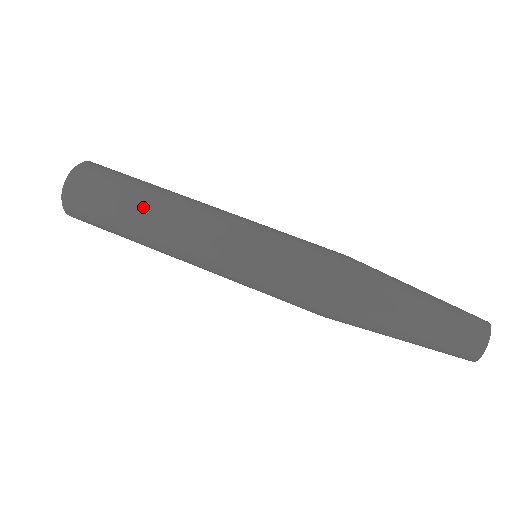
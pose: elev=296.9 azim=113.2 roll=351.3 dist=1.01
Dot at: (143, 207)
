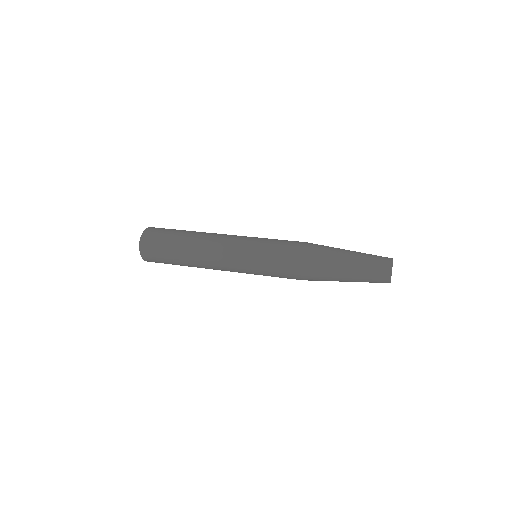
Dot at: (186, 245)
